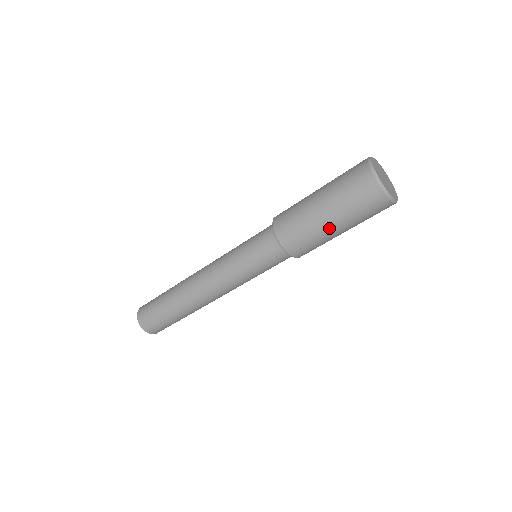
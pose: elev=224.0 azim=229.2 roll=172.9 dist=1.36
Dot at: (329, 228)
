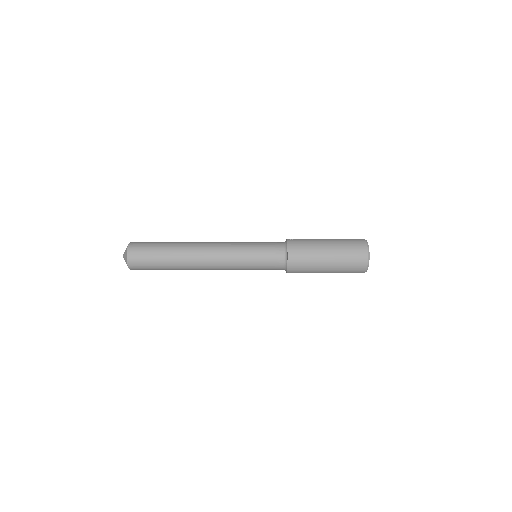
Dot at: occluded
